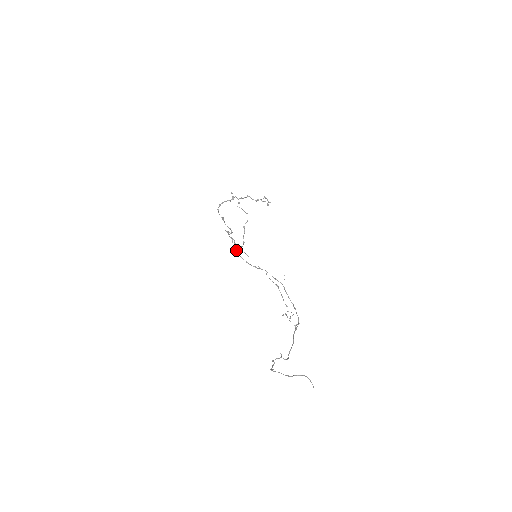
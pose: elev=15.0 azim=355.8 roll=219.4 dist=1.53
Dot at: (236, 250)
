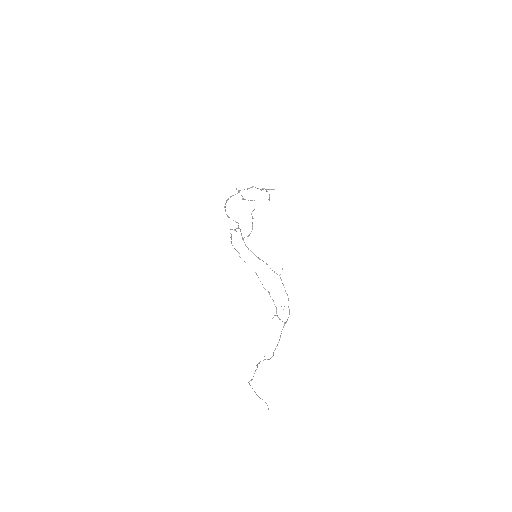
Dot at: occluded
